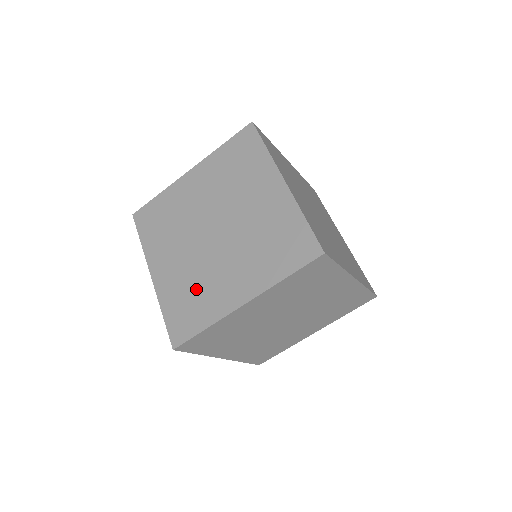
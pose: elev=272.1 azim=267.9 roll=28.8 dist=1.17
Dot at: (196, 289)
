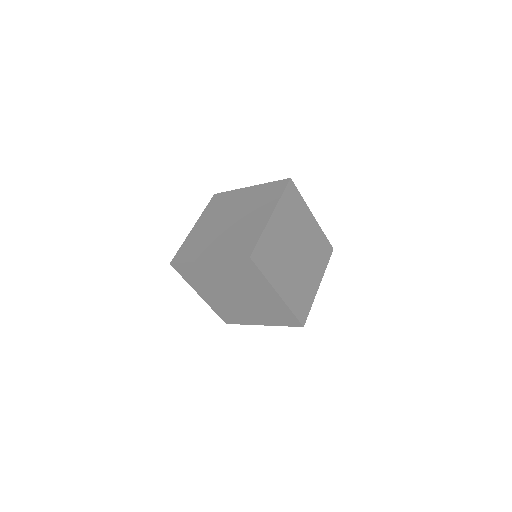
Dot at: (240, 236)
